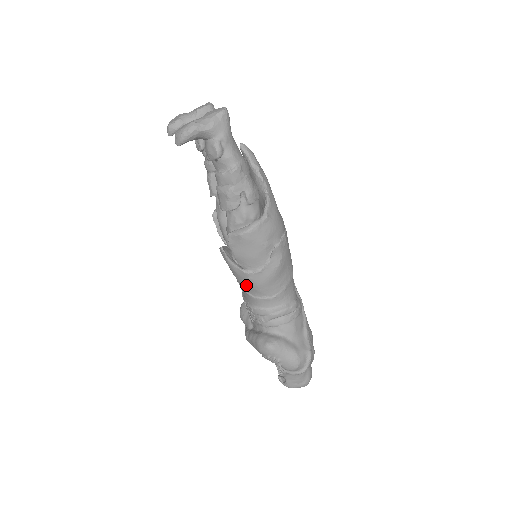
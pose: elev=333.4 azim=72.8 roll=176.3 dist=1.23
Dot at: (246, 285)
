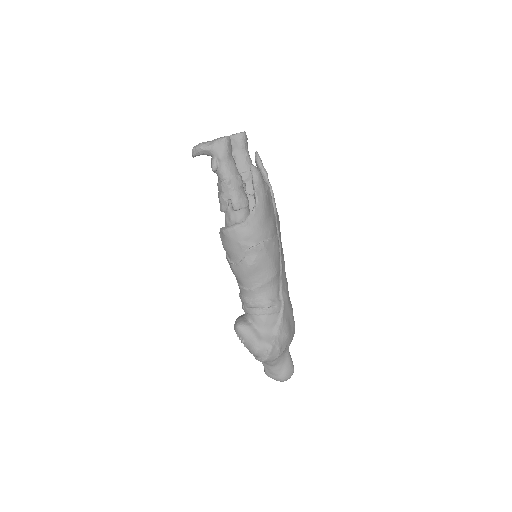
Dot at: (233, 273)
